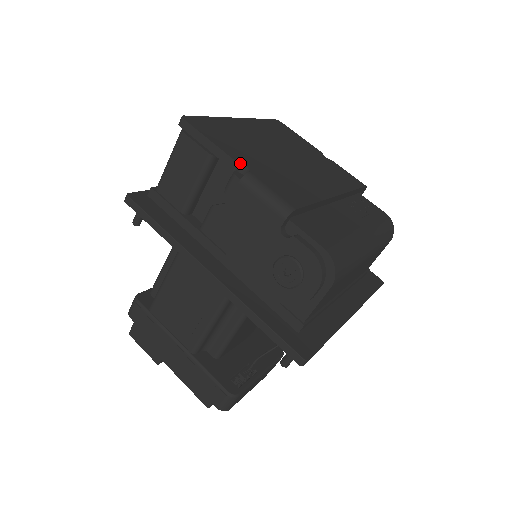
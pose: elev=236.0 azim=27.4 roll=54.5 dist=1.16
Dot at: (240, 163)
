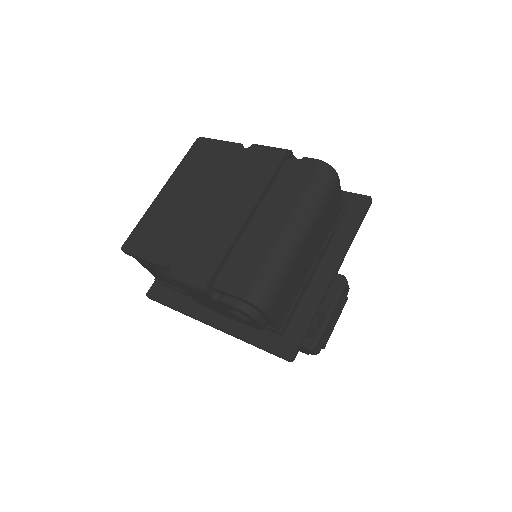
Dot at: (164, 265)
